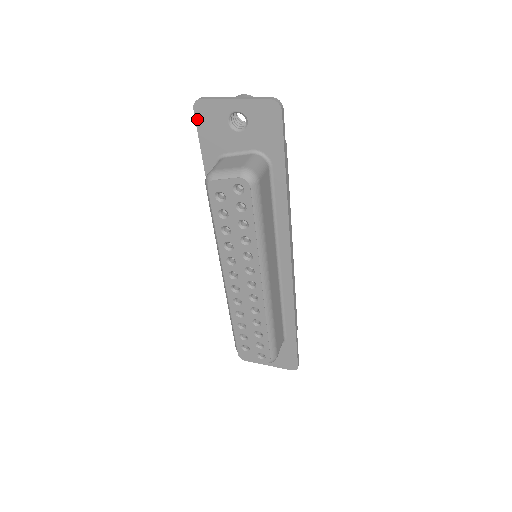
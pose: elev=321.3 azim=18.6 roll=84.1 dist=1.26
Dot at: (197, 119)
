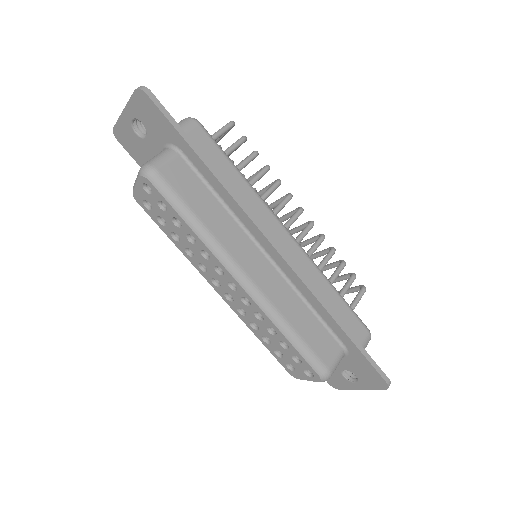
Dot at: (125, 147)
